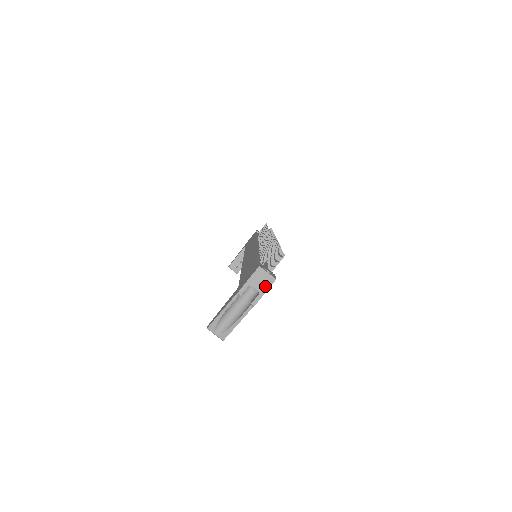
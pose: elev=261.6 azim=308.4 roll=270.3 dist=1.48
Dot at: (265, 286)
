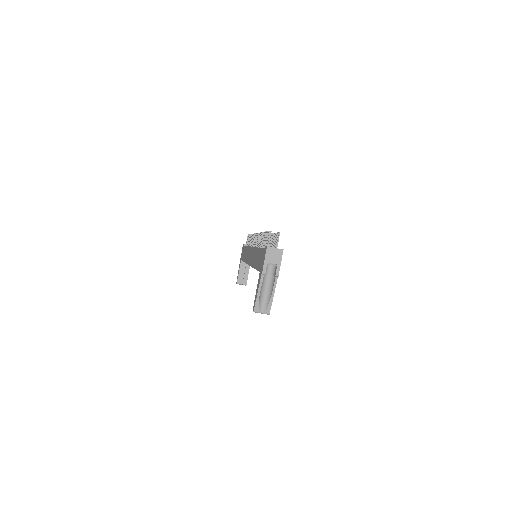
Dot at: (278, 258)
